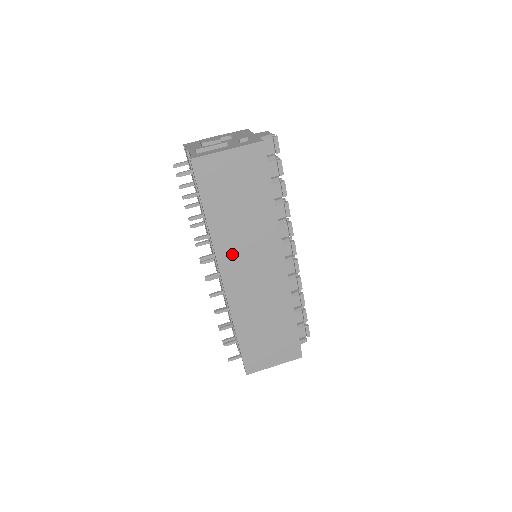
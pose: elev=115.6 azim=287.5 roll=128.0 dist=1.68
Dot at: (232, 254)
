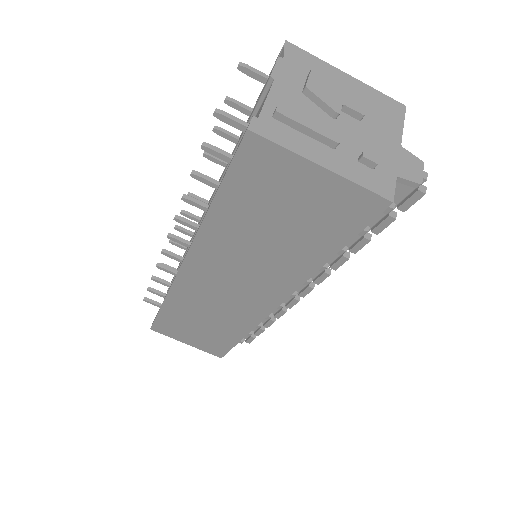
Dot at: (215, 258)
